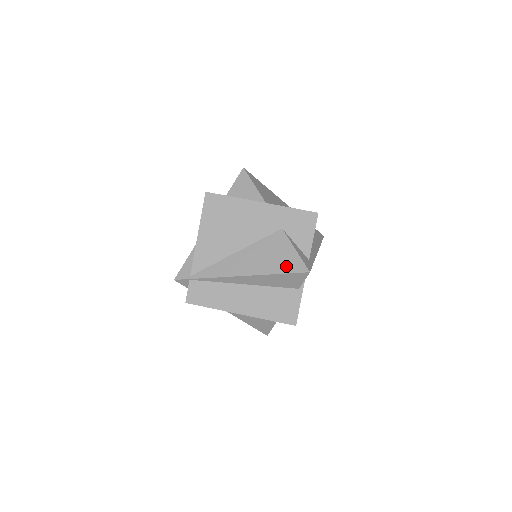
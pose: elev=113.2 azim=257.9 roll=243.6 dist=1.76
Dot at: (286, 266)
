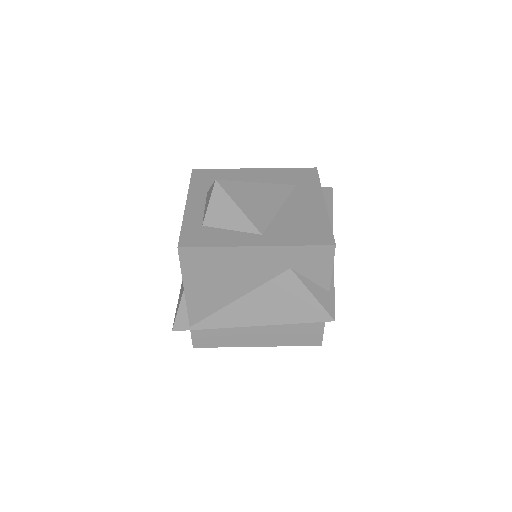
Dot at: (304, 315)
